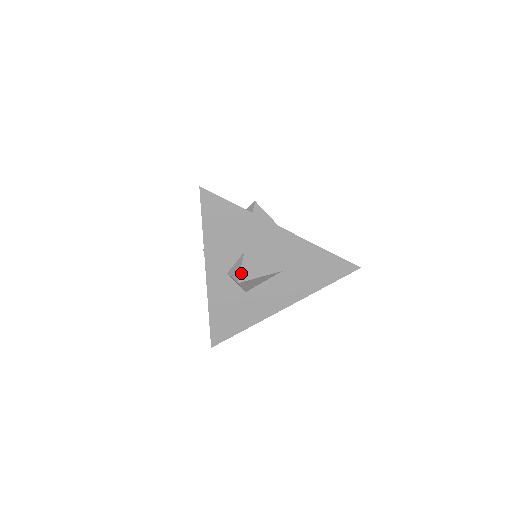
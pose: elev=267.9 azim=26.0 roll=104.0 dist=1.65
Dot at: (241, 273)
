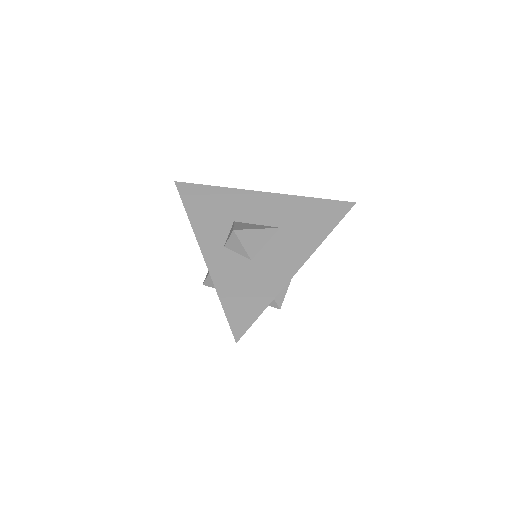
Dot at: (235, 227)
